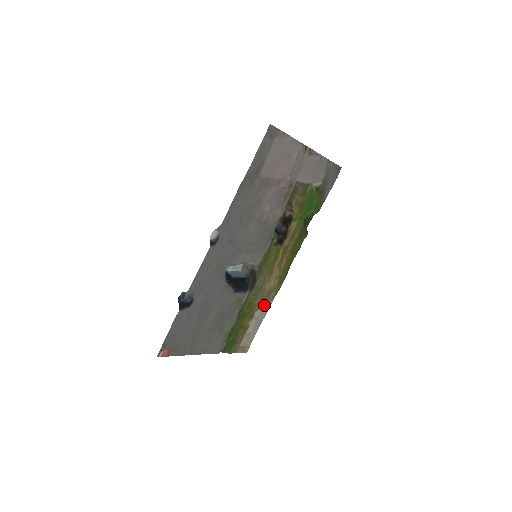
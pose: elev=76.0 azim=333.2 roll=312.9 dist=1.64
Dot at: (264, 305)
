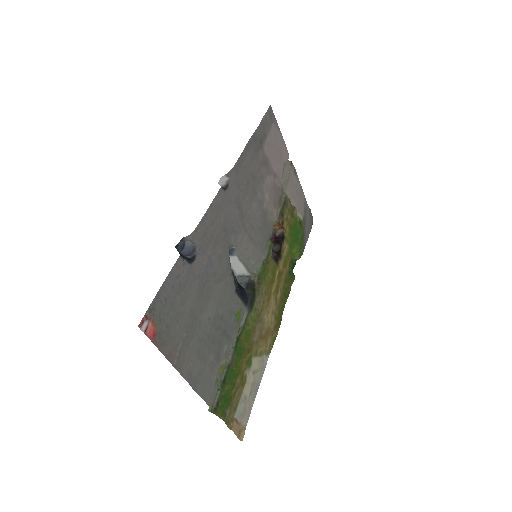
Dot at: (261, 354)
